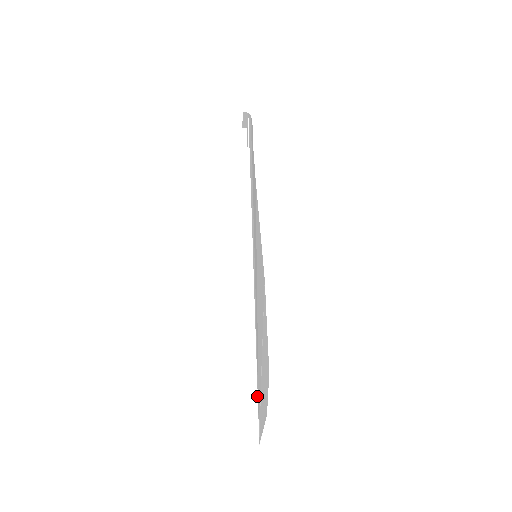
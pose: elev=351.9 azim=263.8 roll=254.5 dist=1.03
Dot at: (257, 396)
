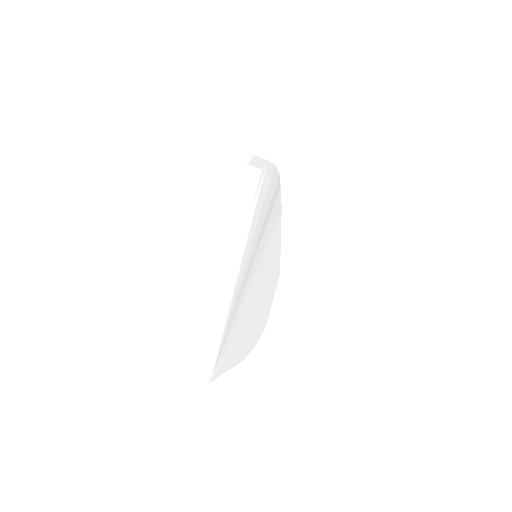
Dot at: (218, 349)
